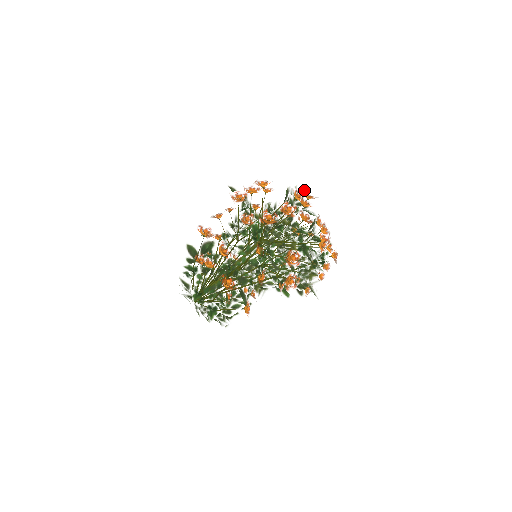
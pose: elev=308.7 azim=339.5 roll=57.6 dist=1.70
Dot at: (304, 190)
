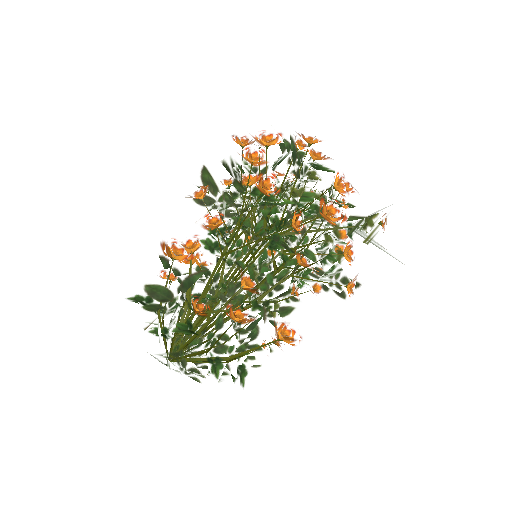
Dot at: (285, 126)
